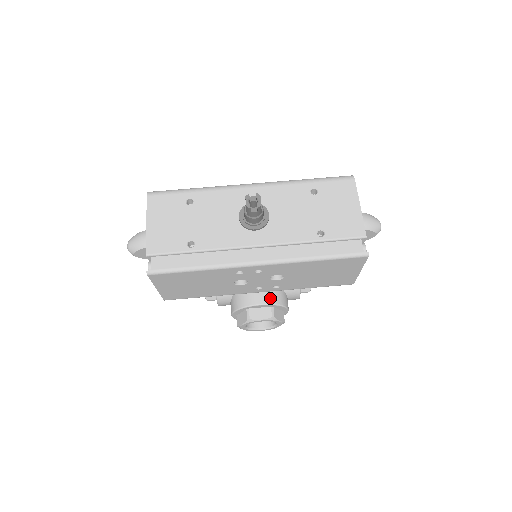
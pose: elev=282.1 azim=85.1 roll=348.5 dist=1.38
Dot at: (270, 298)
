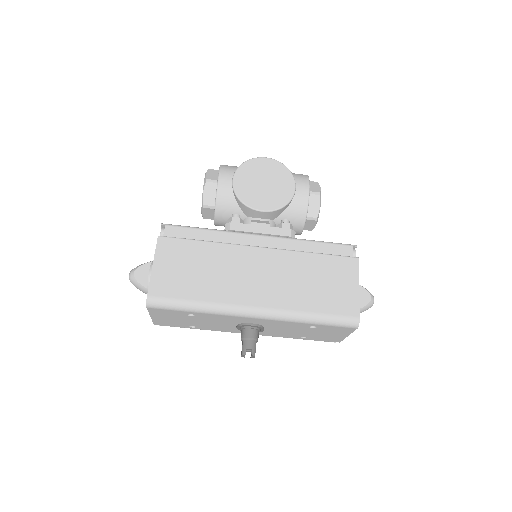
Dot at: occluded
